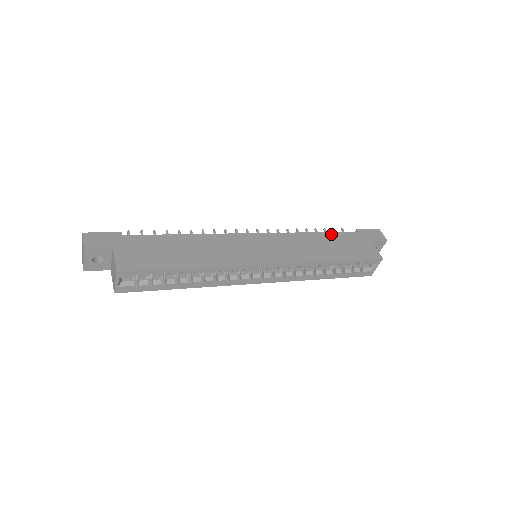
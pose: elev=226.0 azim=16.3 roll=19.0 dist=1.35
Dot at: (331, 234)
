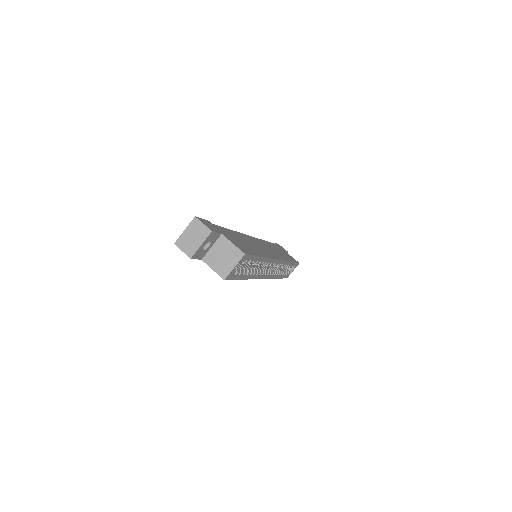
Dot at: (272, 244)
